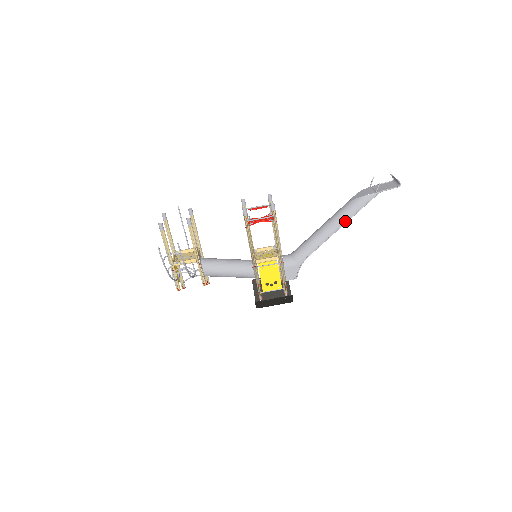
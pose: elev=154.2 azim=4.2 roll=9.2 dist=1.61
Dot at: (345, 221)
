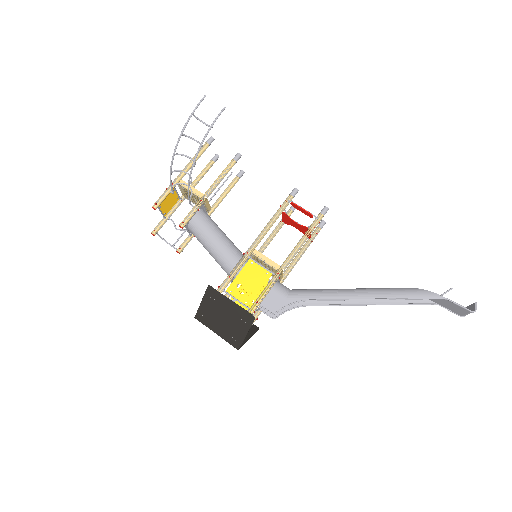
Dot at: (383, 297)
